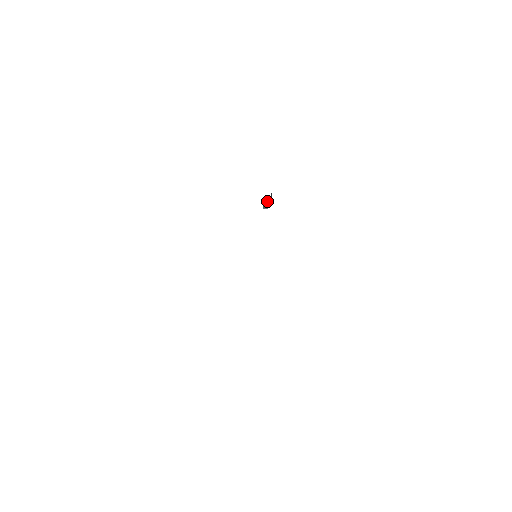
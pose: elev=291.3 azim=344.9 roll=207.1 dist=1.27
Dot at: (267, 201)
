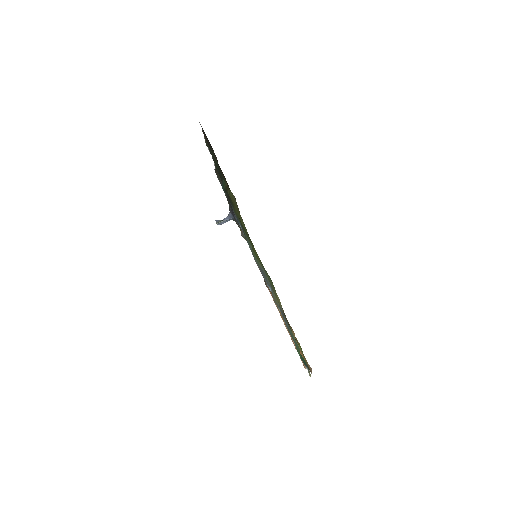
Dot at: (223, 219)
